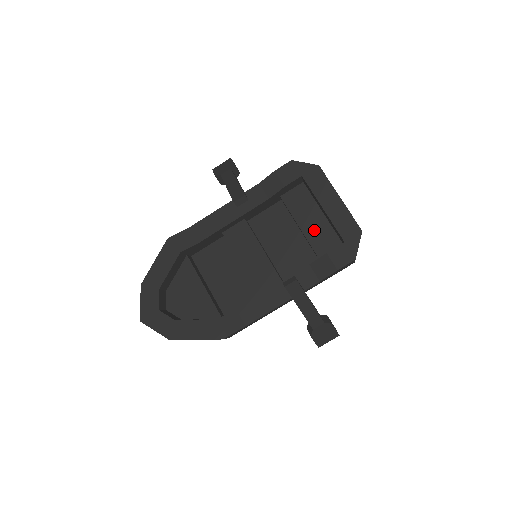
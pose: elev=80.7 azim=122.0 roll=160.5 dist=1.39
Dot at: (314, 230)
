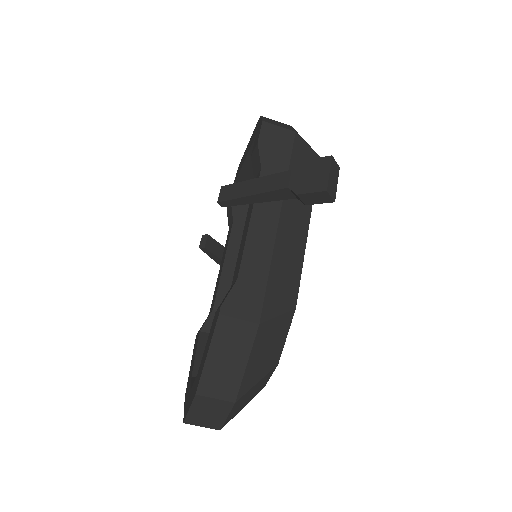
Dot at: occluded
